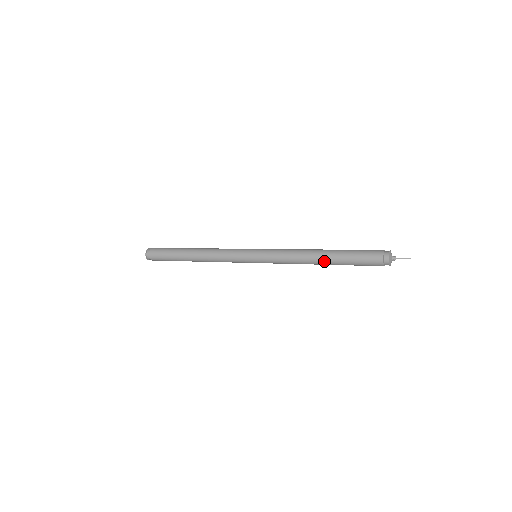
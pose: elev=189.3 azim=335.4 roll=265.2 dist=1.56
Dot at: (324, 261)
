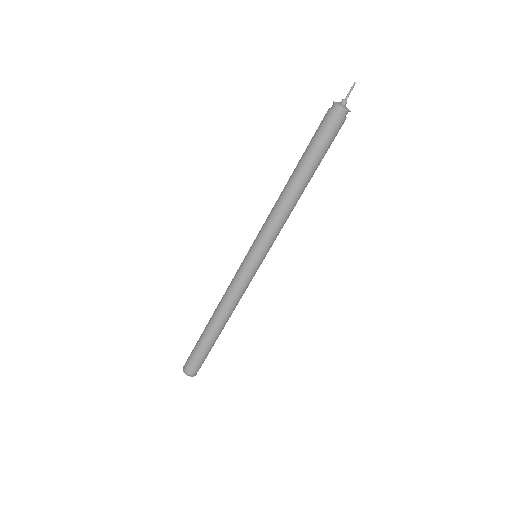
Dot at: (298, 179)
